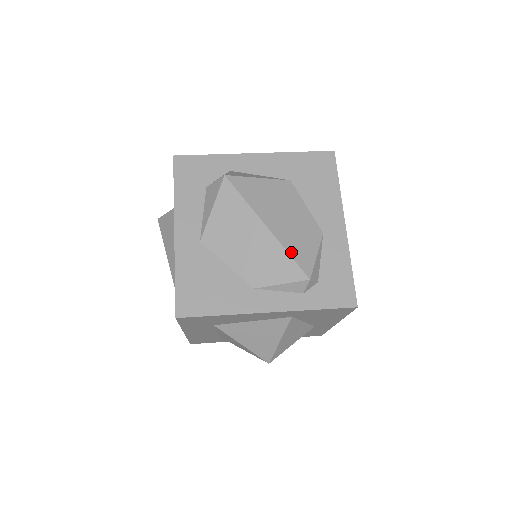
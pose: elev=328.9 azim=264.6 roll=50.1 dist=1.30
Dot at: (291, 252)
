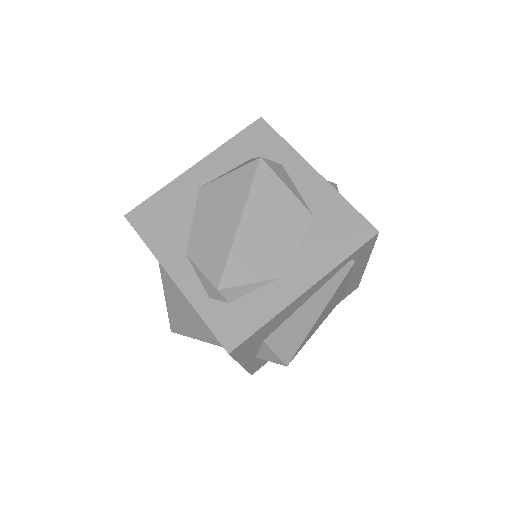
Dot at: (232, 257)
